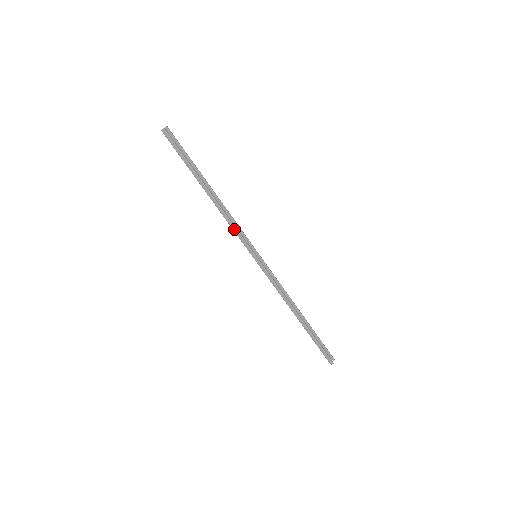
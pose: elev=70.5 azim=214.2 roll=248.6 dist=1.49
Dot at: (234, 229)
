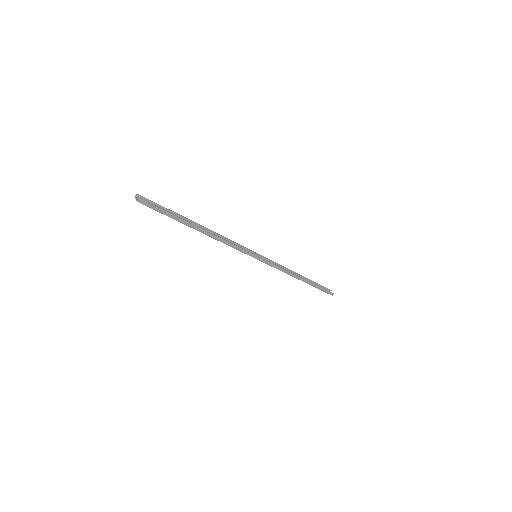
Dot at: (234, 247)
